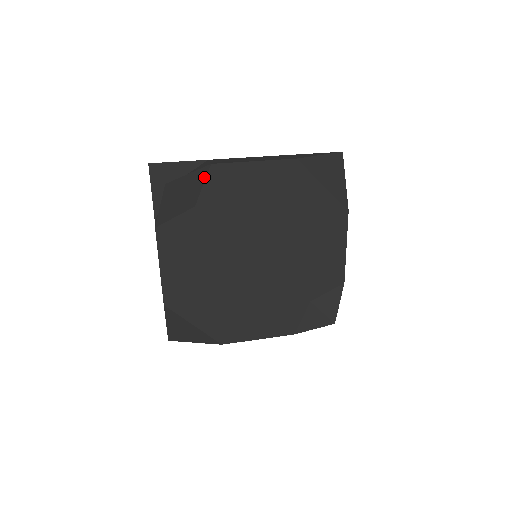
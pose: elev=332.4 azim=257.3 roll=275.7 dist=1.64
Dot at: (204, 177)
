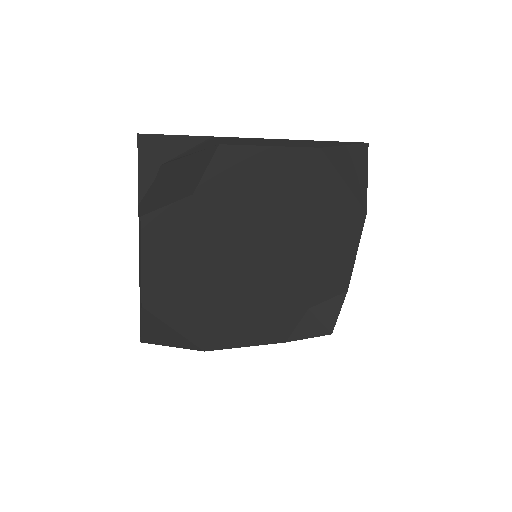
Dot at: (208, 160)
